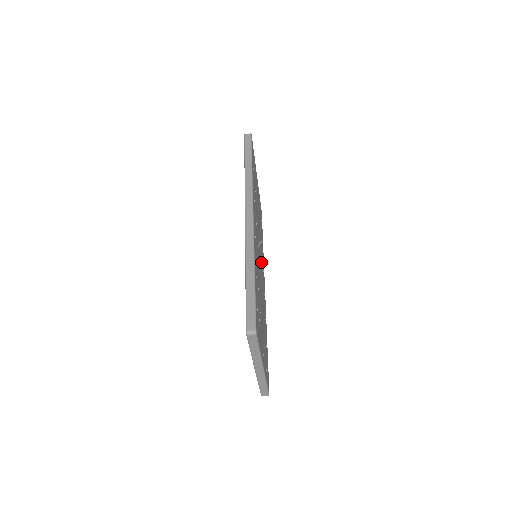
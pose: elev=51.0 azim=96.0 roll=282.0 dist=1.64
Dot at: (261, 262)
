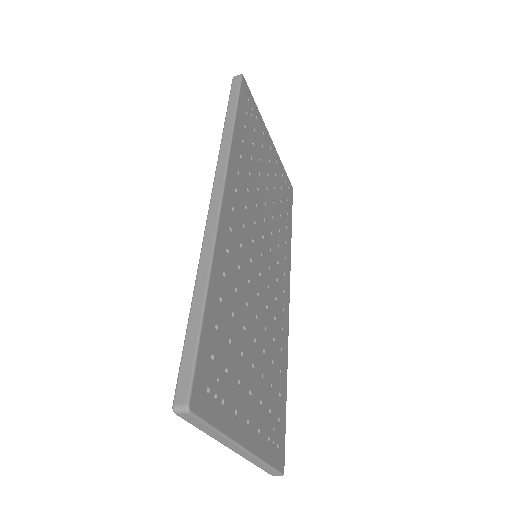
Dot at: (271, 263)
